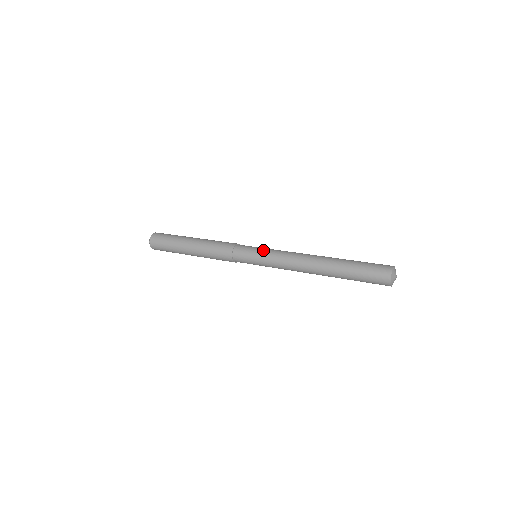
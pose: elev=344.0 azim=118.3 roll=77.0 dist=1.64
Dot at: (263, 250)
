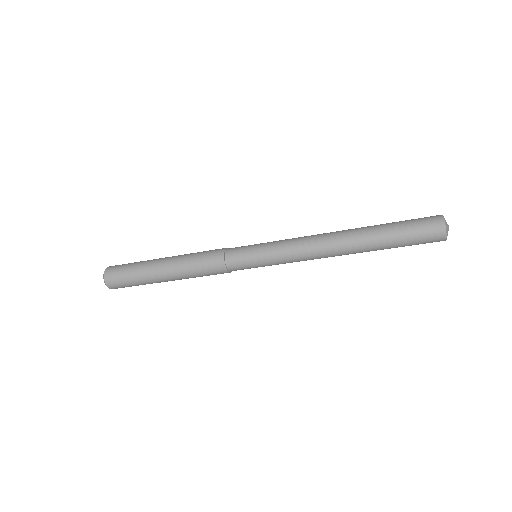
Dot at: occluded
